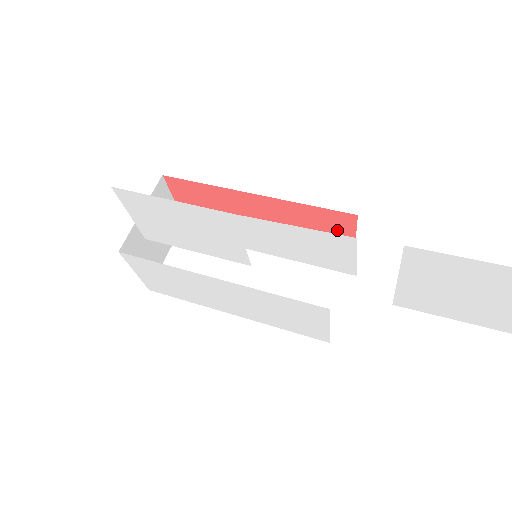
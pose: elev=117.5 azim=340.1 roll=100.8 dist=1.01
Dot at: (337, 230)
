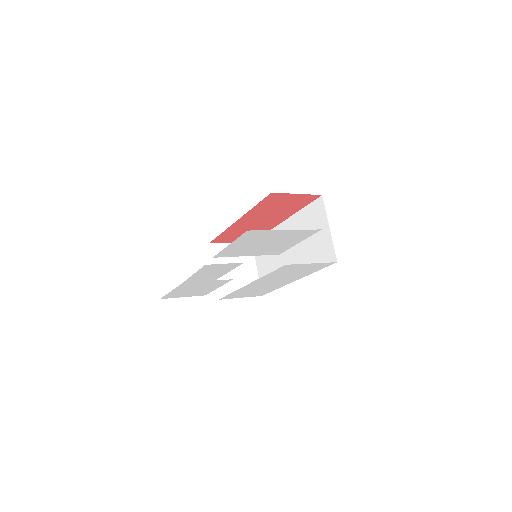
Dot at: (284, 199)
